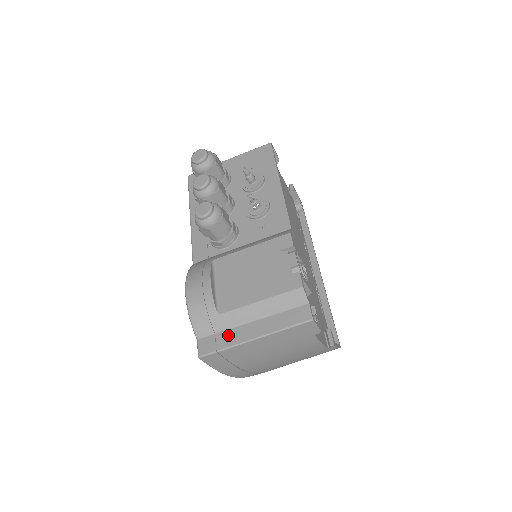
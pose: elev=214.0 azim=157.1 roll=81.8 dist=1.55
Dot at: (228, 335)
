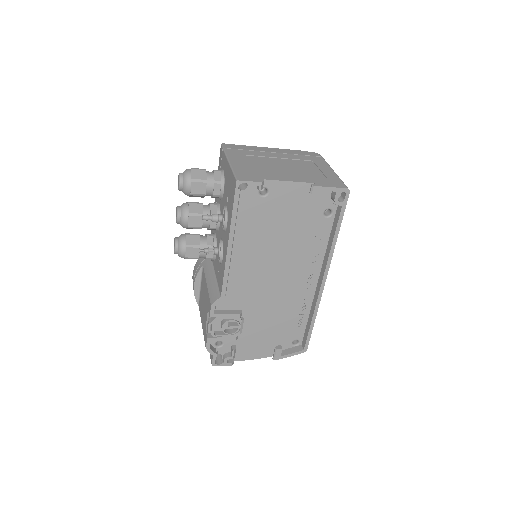
Dot at: occluded
